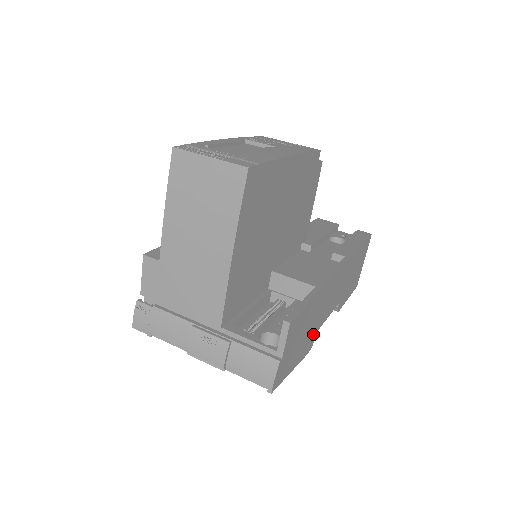
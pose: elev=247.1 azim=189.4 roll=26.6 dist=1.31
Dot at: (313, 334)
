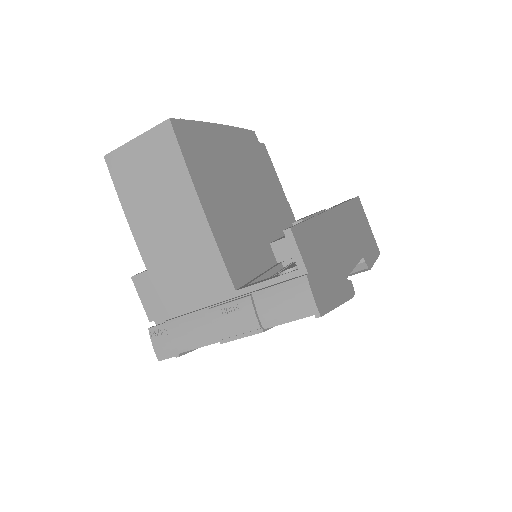
Dot at: (345, 274)
